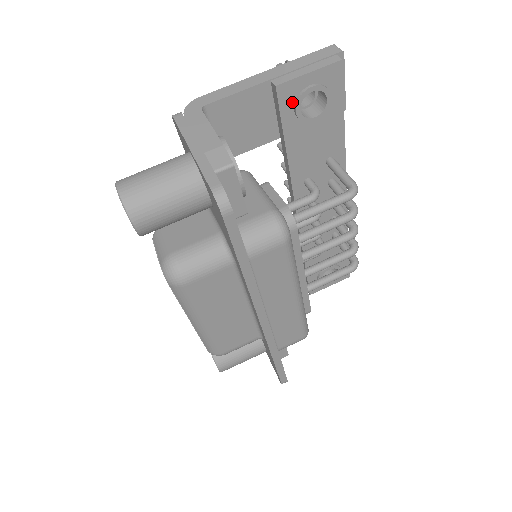
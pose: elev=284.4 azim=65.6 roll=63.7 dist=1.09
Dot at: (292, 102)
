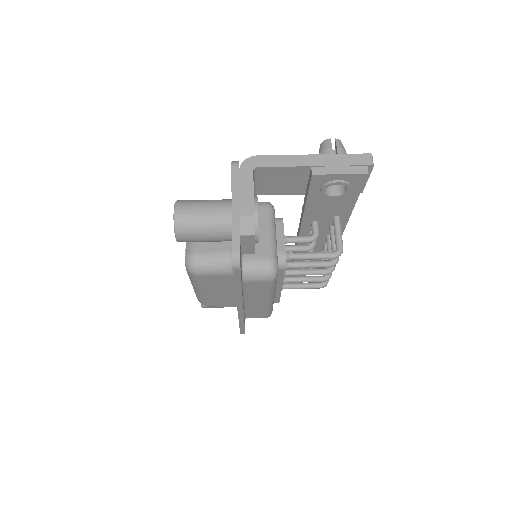
Dot at: (321, 184)
